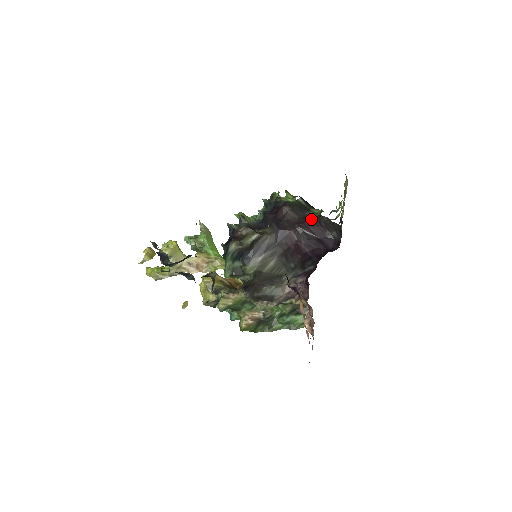
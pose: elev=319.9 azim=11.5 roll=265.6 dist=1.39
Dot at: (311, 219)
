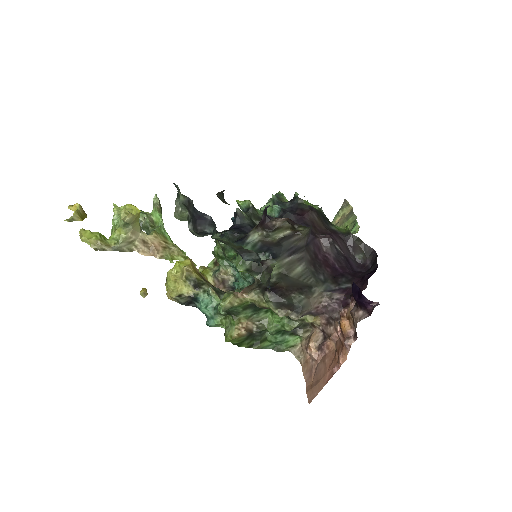
Dot at: (338, 234)
